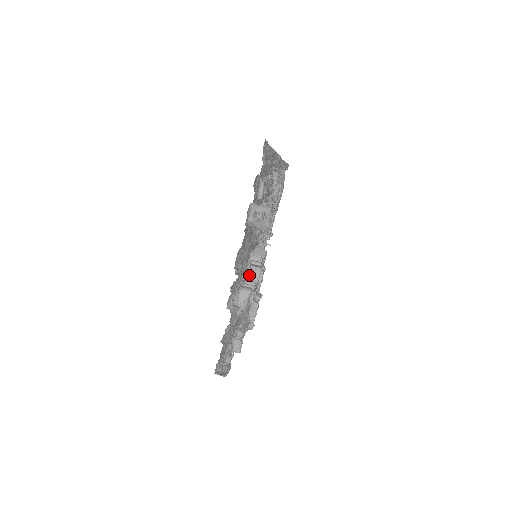
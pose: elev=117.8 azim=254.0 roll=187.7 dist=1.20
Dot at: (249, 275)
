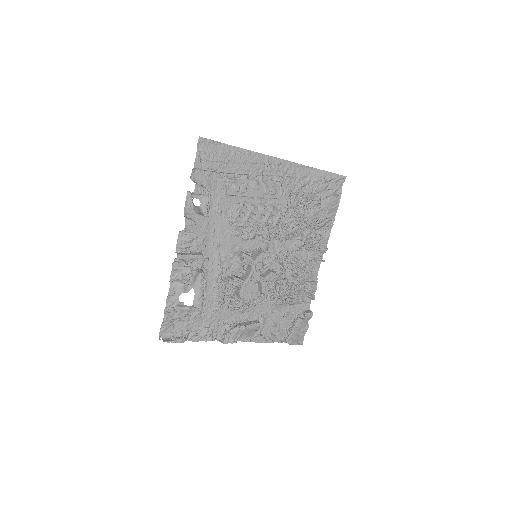
Dot at: (235, 269)
